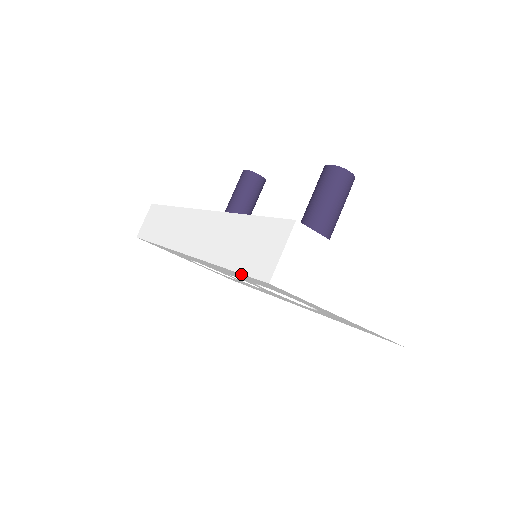
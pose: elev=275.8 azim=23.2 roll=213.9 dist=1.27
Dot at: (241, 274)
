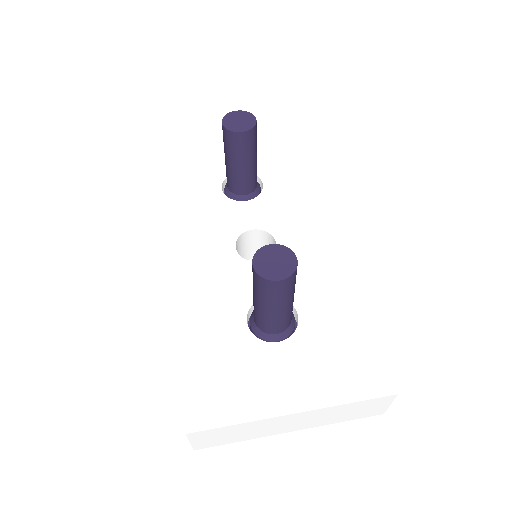
Dot at: occluded
